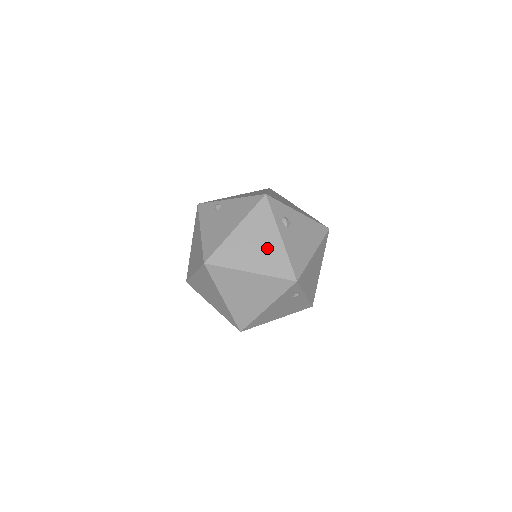
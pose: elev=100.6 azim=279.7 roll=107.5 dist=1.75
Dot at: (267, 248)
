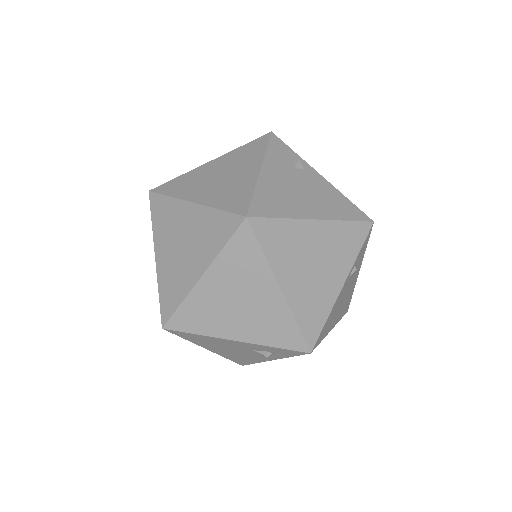
Dot at: occluded
